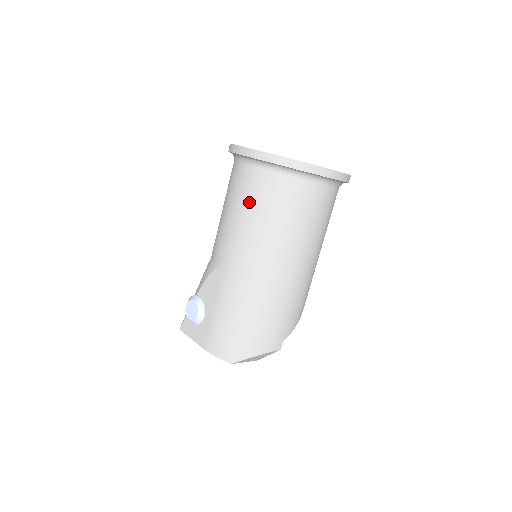
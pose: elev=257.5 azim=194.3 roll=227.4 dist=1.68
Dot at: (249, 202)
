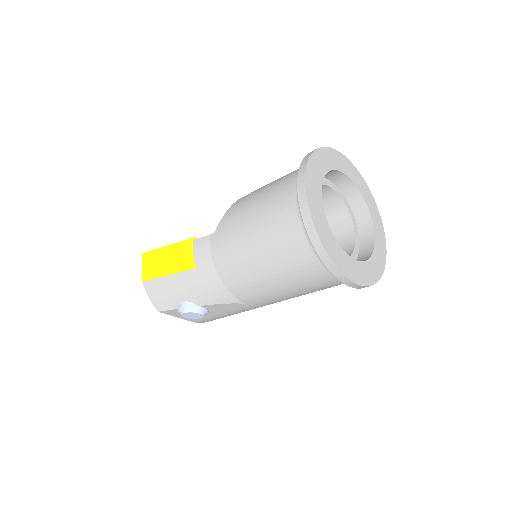
Dot at: occluded
